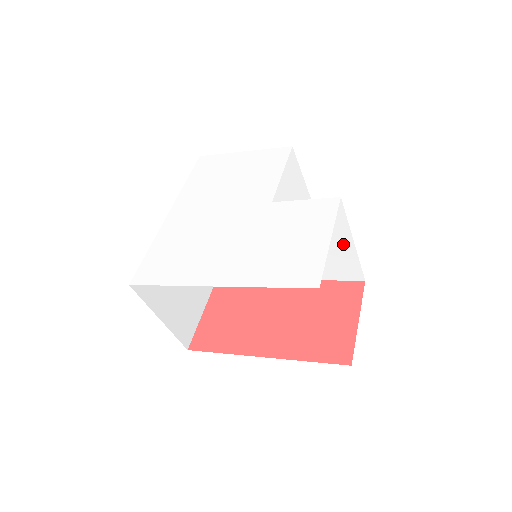
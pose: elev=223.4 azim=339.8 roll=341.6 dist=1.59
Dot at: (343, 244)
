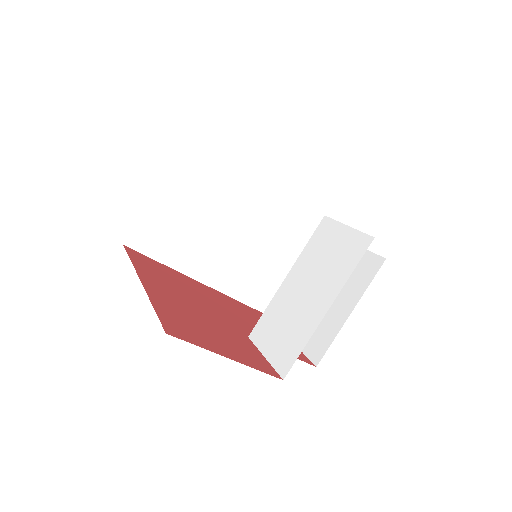
Dot at: (319, 305)
